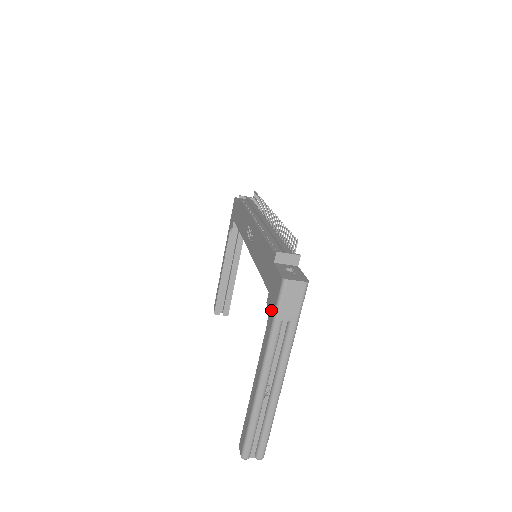
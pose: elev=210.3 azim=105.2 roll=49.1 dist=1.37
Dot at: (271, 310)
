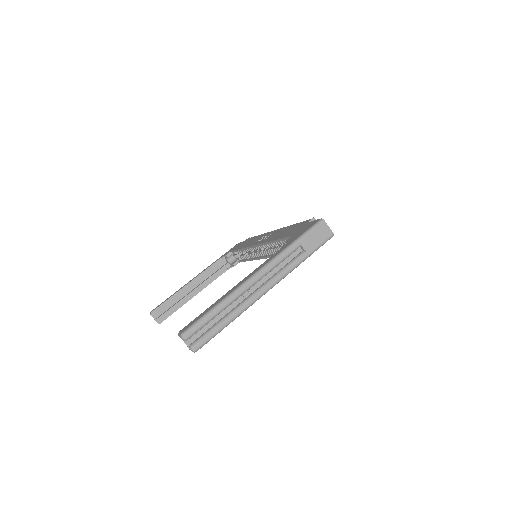
Dot at: (294, 238)
